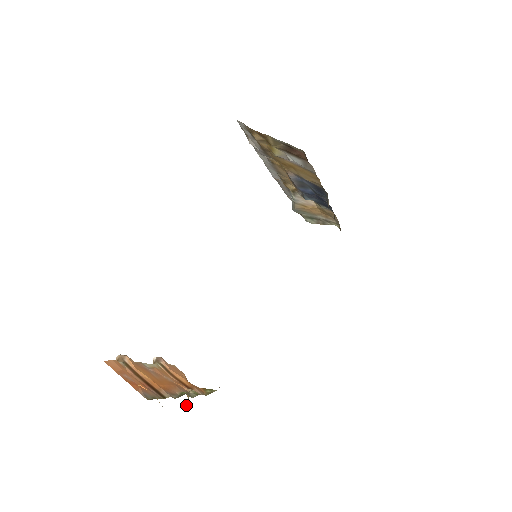
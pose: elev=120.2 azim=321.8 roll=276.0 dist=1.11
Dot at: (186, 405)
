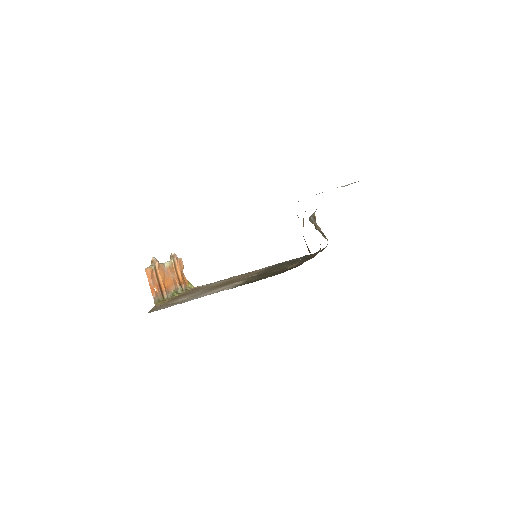
Dot at: occluded
